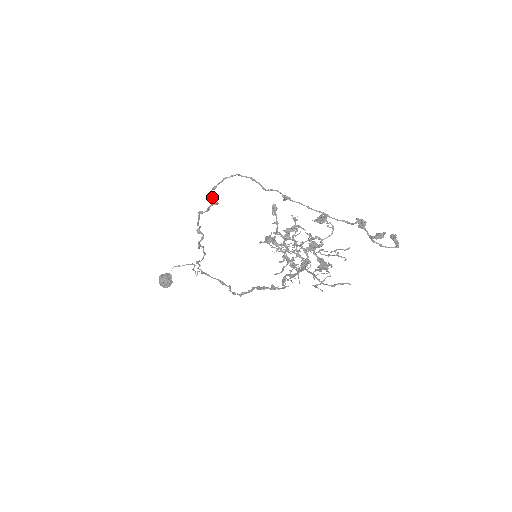
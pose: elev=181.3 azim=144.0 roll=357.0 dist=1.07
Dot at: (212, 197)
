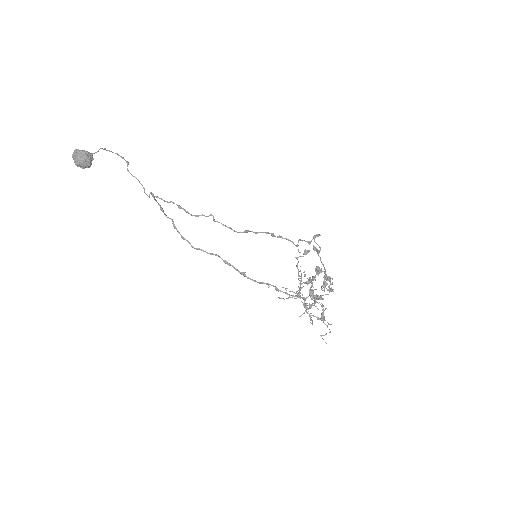
Dot at: (298, 242)
